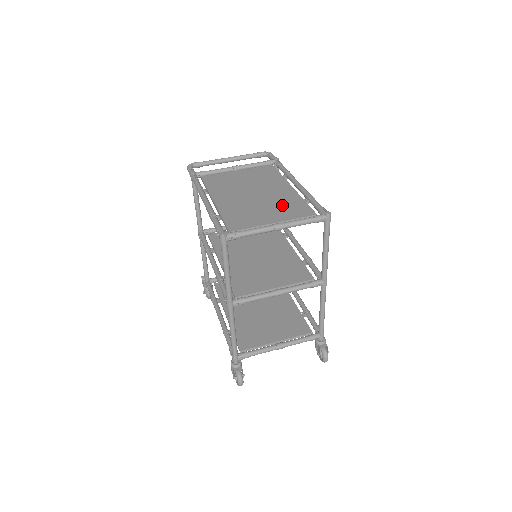
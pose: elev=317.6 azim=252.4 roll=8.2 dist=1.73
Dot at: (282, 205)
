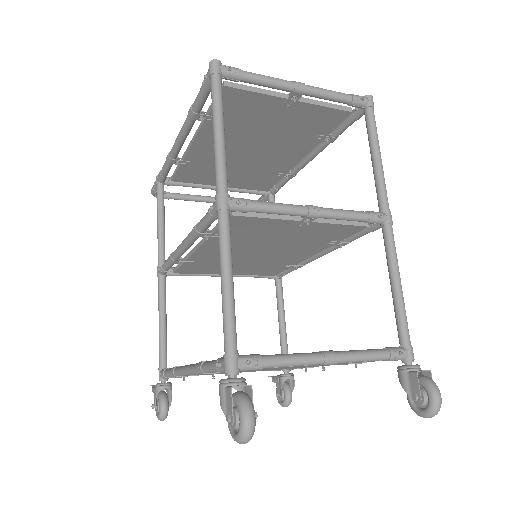
Dot at: occluded
